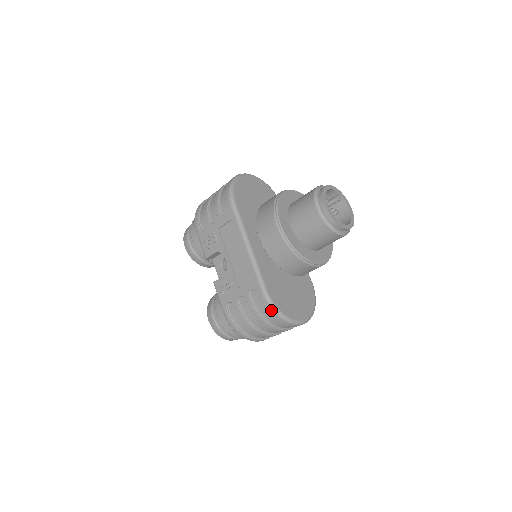
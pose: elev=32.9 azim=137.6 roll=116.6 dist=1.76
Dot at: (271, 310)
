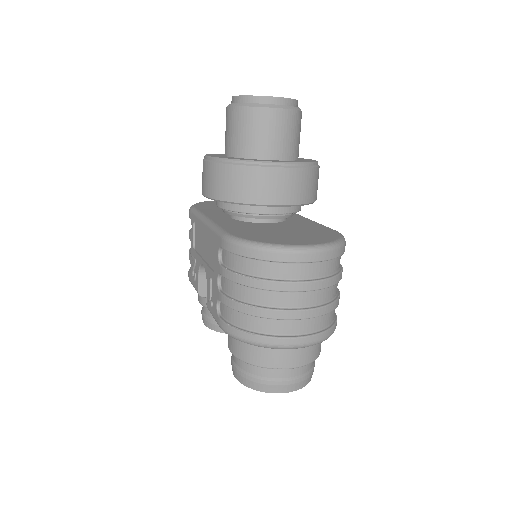
Dot at: (239, 248)
